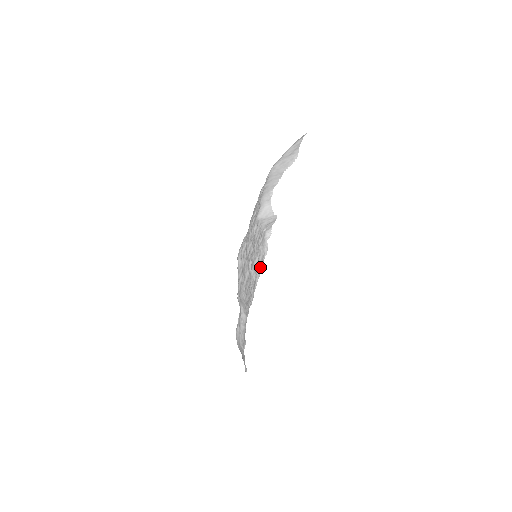
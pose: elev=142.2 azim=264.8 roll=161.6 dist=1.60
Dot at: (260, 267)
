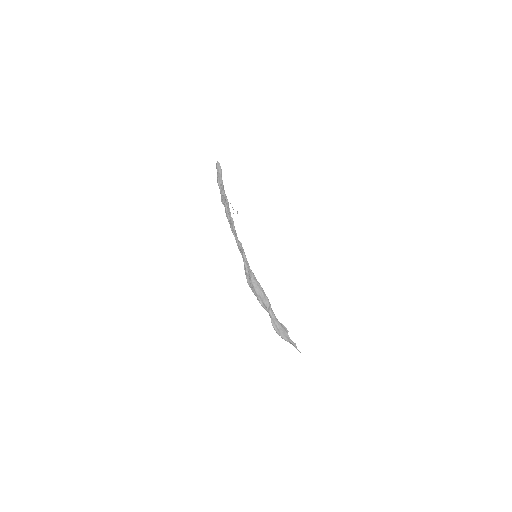
Dot at: (226, 196)
